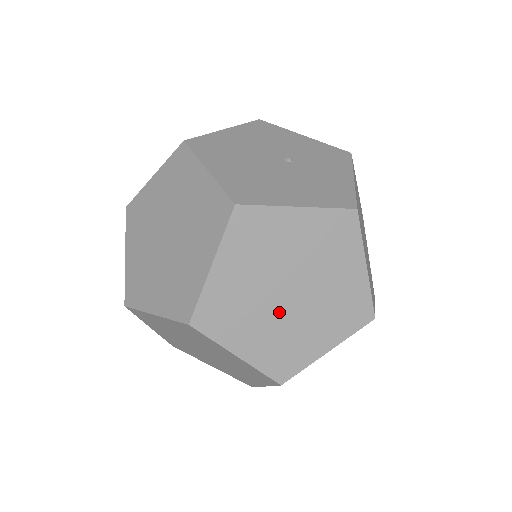
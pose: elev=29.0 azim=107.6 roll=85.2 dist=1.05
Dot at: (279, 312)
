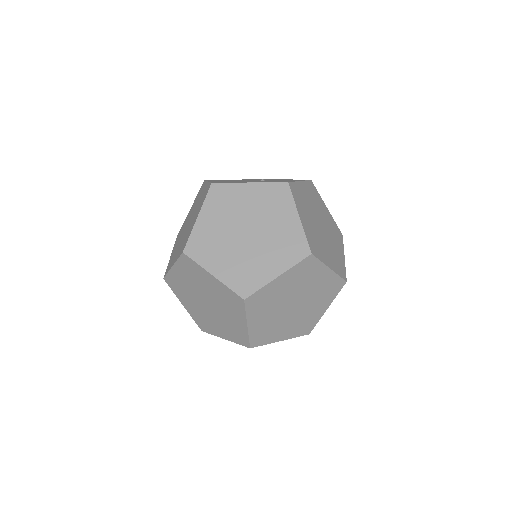
Dot at: (240, 246)
